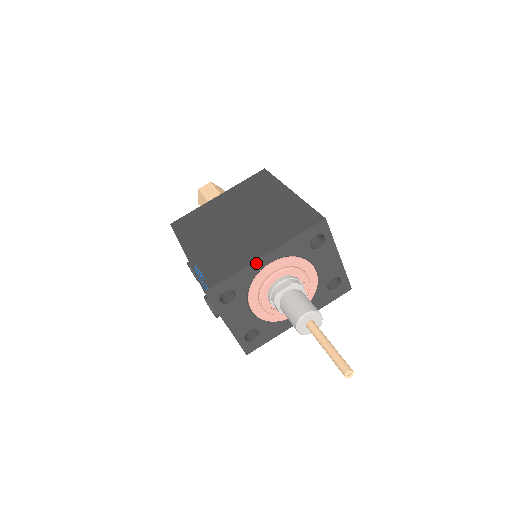
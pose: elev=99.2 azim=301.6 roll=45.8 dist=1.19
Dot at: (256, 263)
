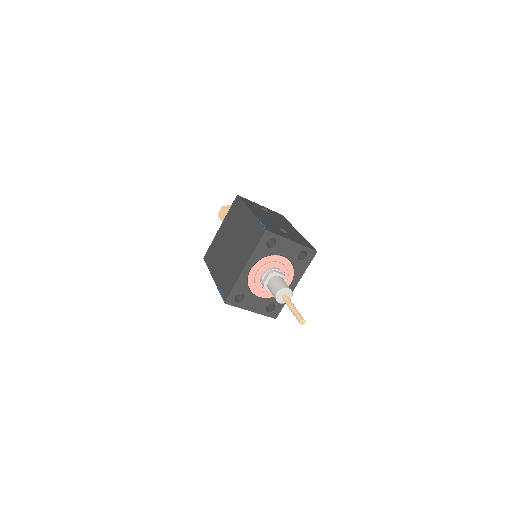
Dot at: (242, 274)
